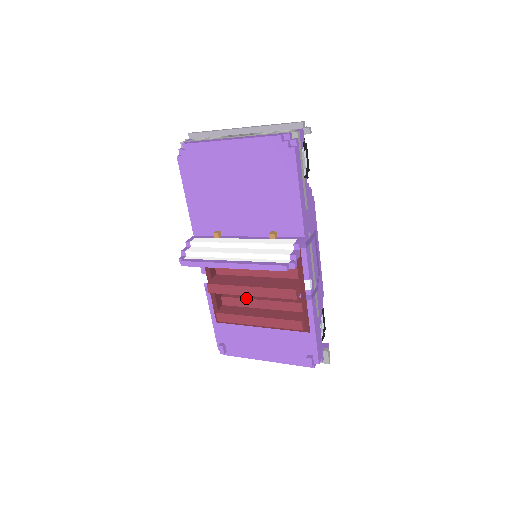
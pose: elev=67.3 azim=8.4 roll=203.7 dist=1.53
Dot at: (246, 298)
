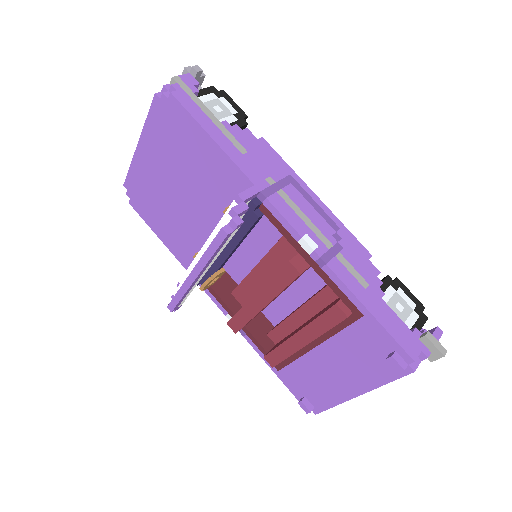
Dot at: occluded
